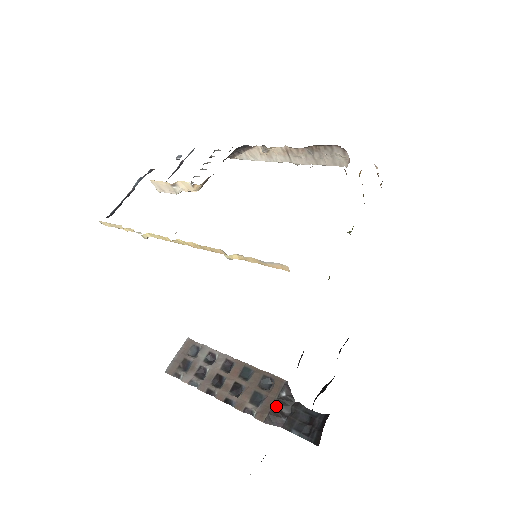
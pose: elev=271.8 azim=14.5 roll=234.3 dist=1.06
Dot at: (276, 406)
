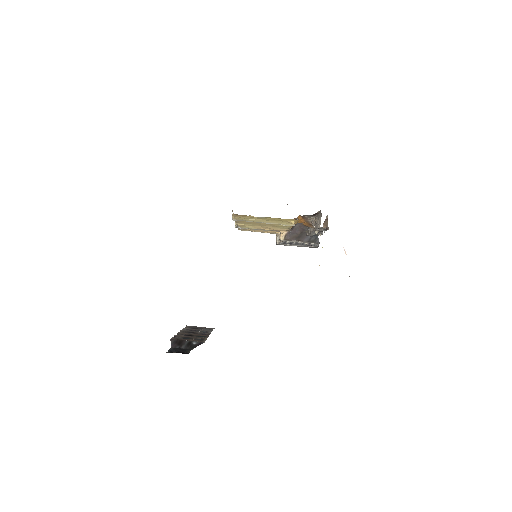
Dot at: (184, 341)
